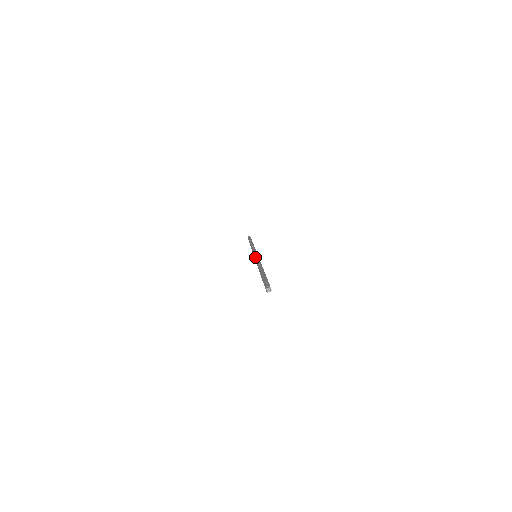
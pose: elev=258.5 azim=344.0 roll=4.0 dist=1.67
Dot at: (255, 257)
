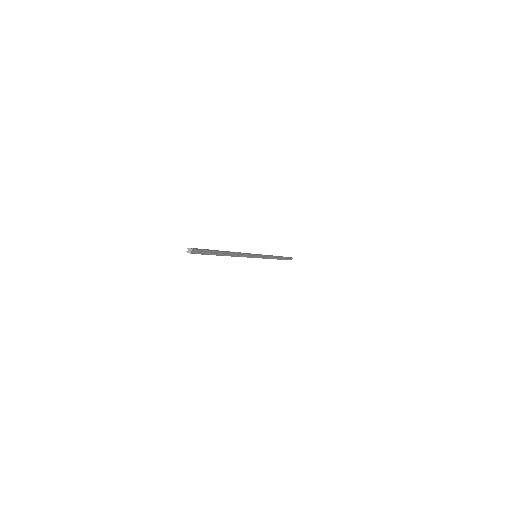
Dot at: (250, 253)
